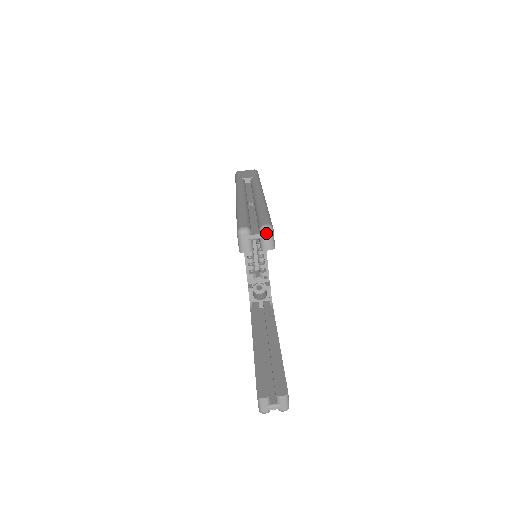
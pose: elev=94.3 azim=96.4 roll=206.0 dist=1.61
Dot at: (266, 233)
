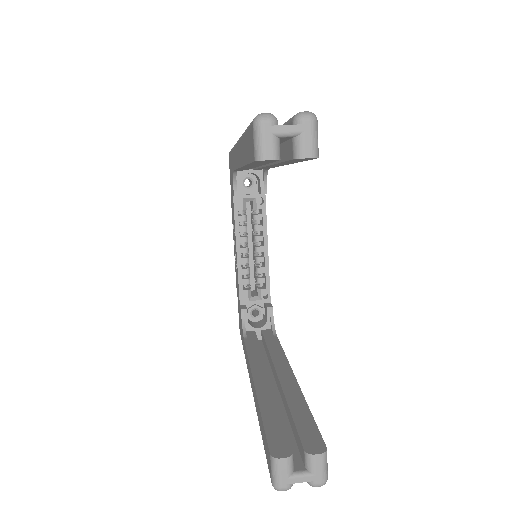
Dot at: (306, 124)
